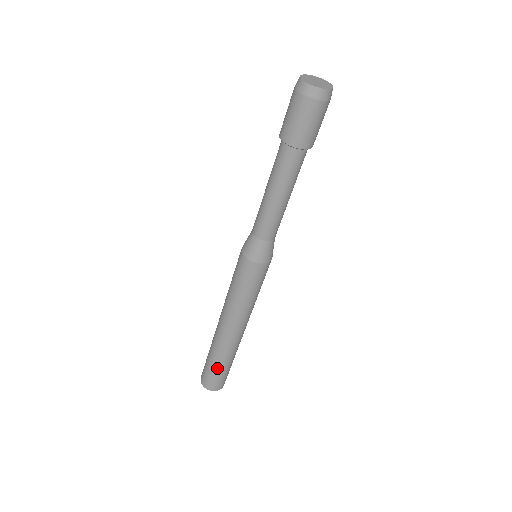
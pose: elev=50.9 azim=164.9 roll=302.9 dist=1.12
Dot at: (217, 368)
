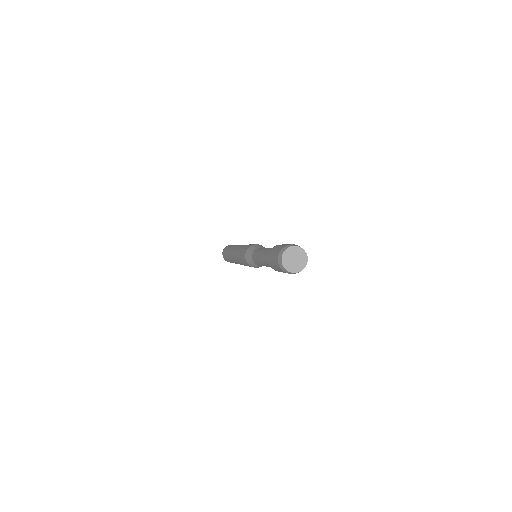
Dot at: occluded
